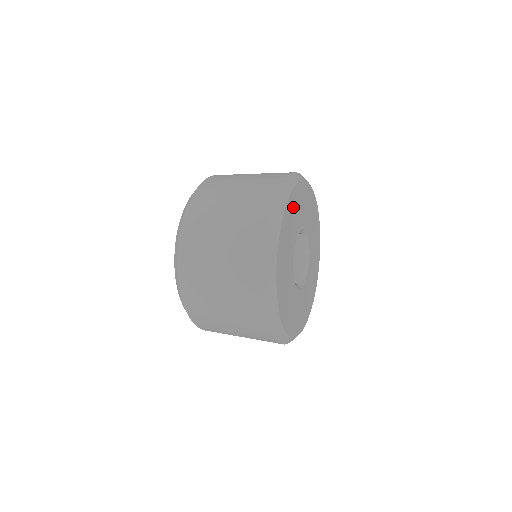
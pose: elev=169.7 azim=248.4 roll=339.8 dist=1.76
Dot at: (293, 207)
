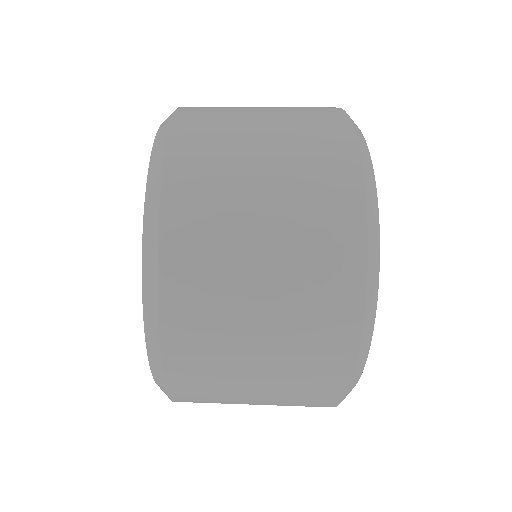
Dot at: occluded
